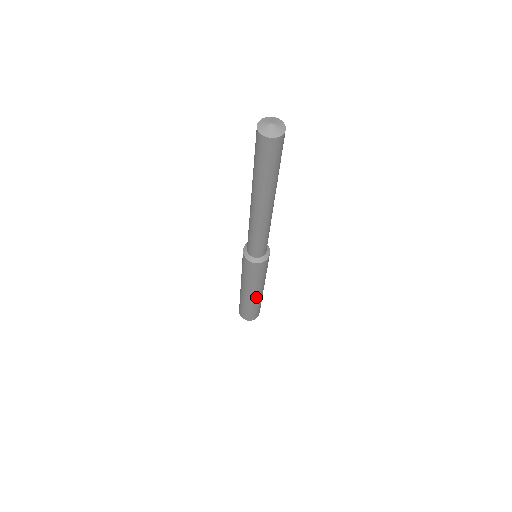
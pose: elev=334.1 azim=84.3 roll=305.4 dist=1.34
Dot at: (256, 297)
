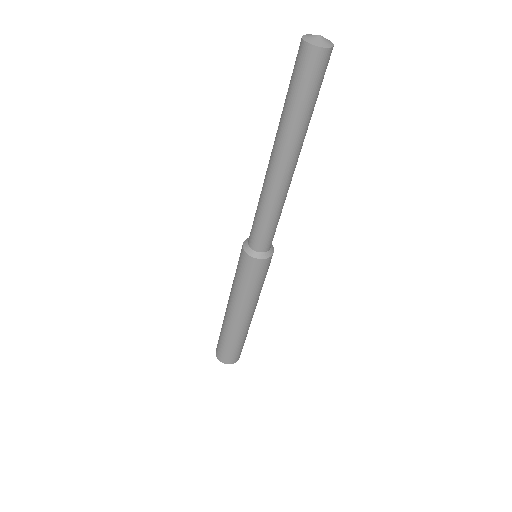
Dot at: (232, 318)
